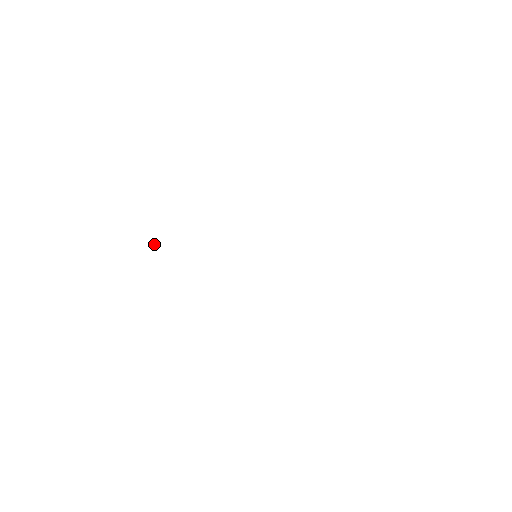
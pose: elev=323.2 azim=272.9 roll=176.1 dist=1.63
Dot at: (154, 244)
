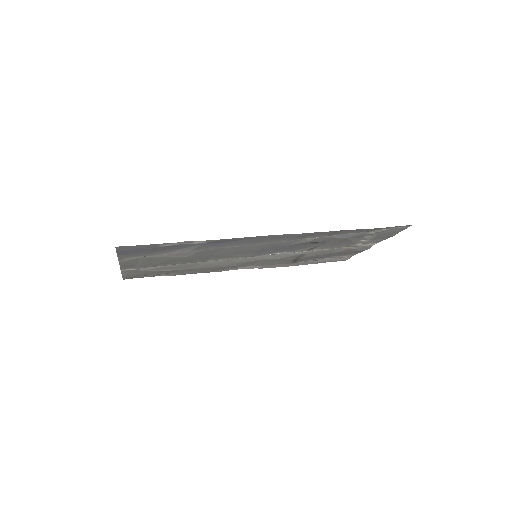
Dot at: (135, 269)
